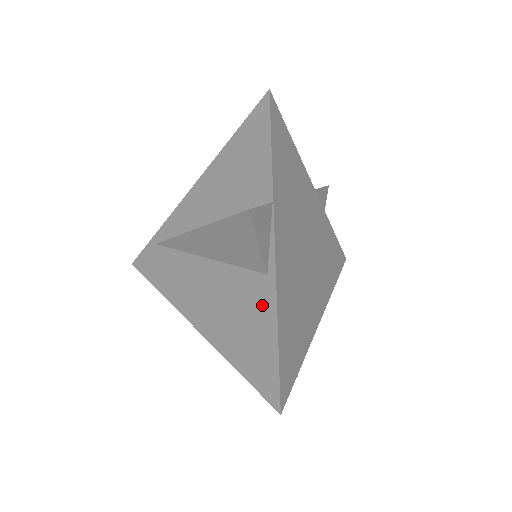
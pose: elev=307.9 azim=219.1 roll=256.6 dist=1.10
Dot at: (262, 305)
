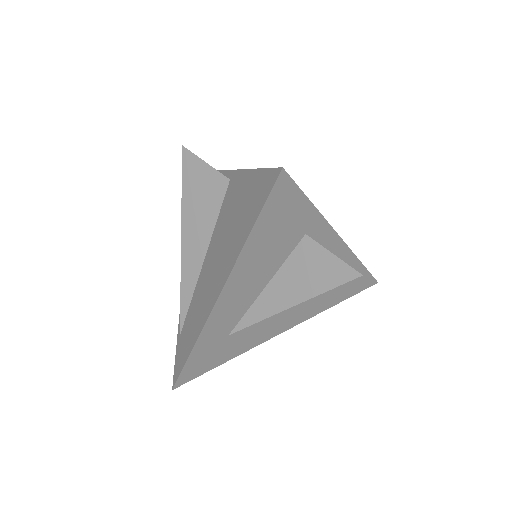
Dot at: (237, 187)
